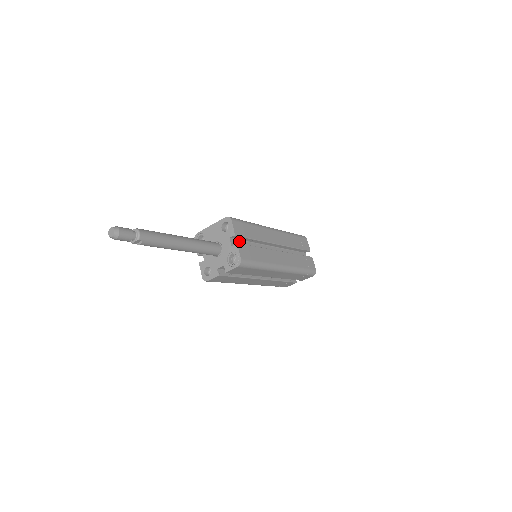
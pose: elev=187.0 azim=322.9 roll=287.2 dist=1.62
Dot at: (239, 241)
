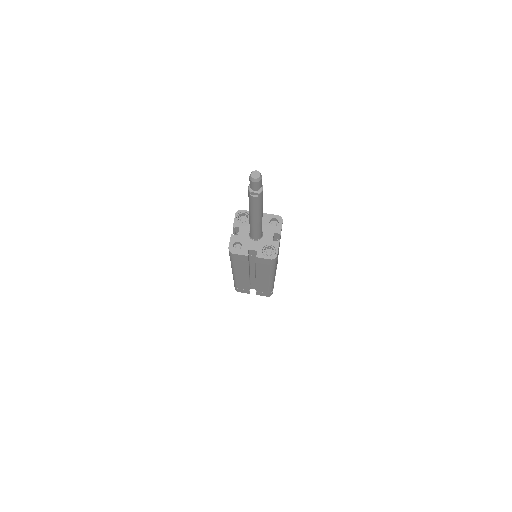
Dot at: (273, 239)
